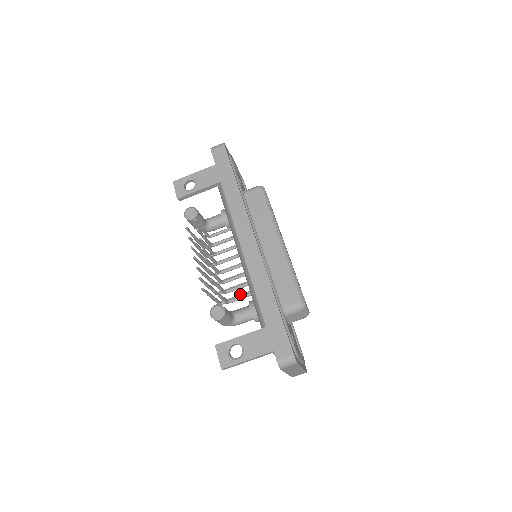
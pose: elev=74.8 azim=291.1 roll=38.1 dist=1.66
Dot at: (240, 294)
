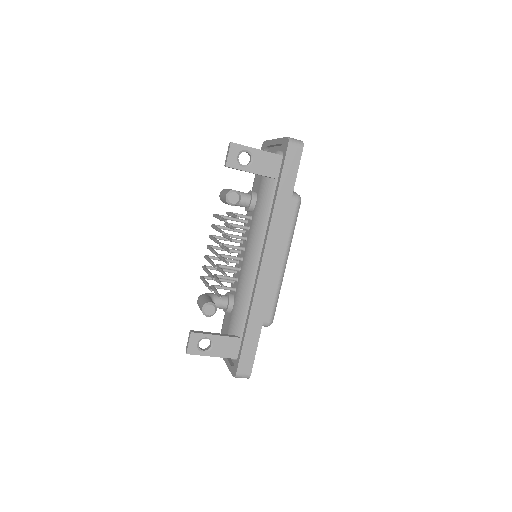
Dot at: (223, 279)
